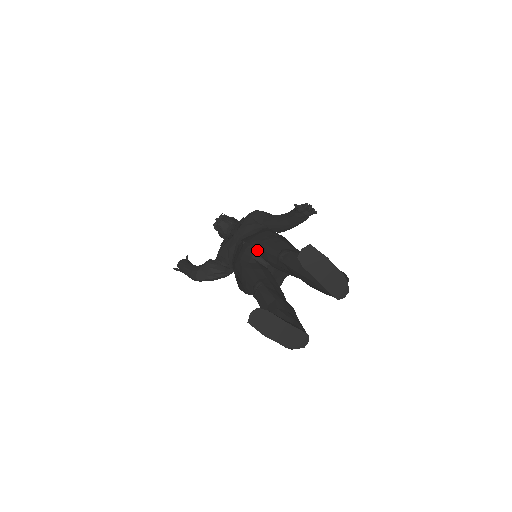
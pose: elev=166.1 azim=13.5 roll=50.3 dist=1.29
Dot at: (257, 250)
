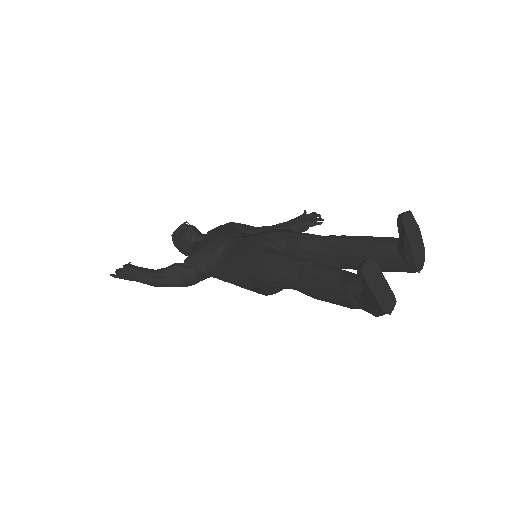
Dot at: (280, 241)
